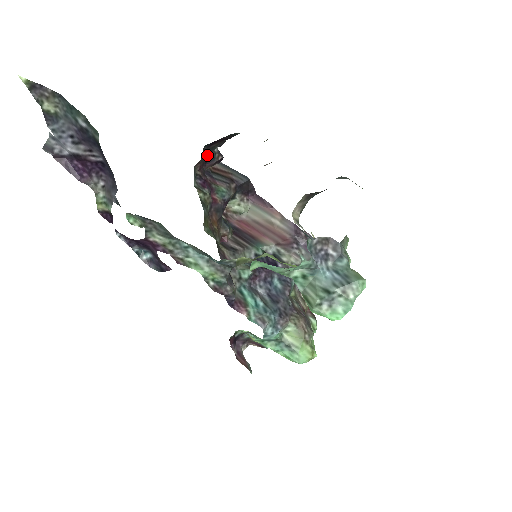
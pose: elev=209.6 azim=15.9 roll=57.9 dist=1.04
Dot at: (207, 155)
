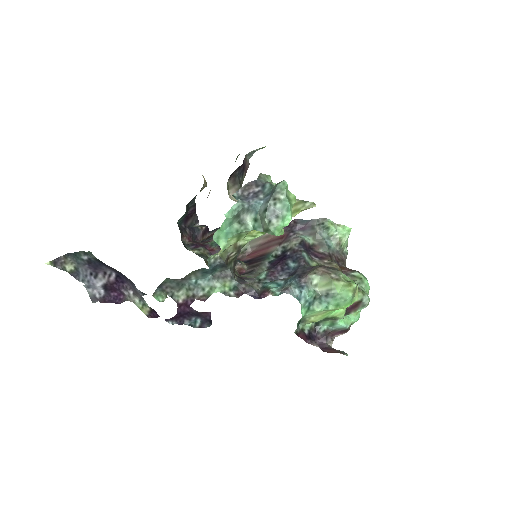
Dot at: (190, 231)
